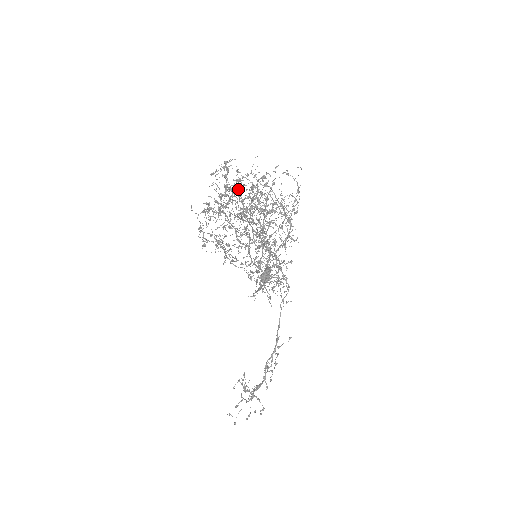
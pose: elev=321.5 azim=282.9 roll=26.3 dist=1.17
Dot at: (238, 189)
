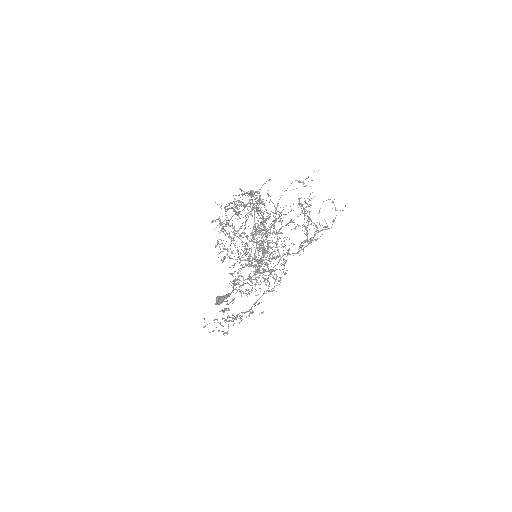
Dot at: (259, 210)
